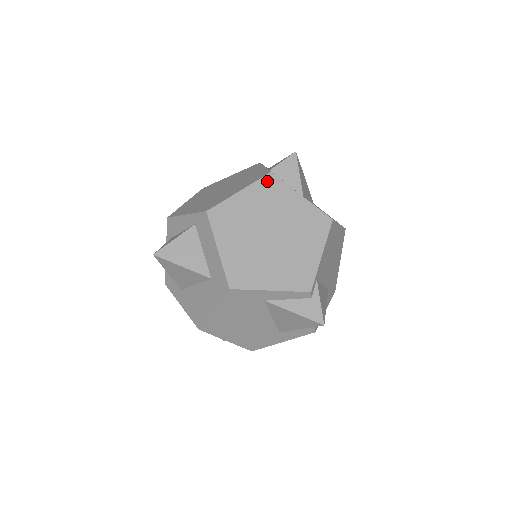
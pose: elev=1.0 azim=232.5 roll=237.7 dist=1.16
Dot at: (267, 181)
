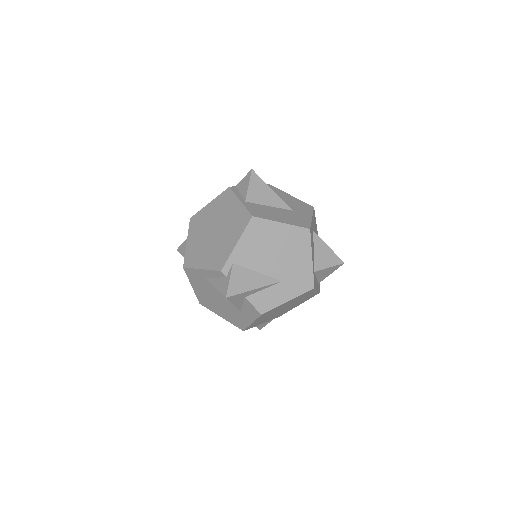
Dot at: (225, 194)
